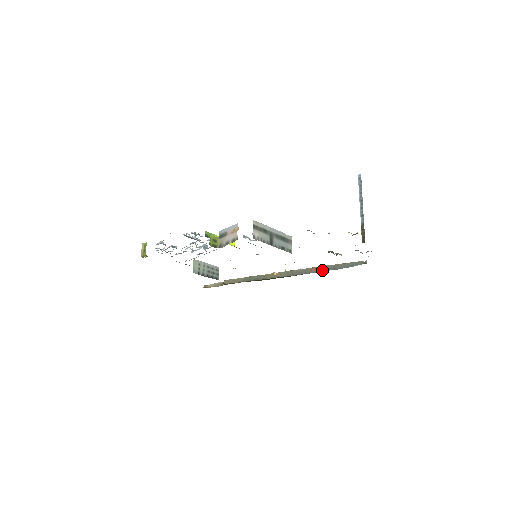
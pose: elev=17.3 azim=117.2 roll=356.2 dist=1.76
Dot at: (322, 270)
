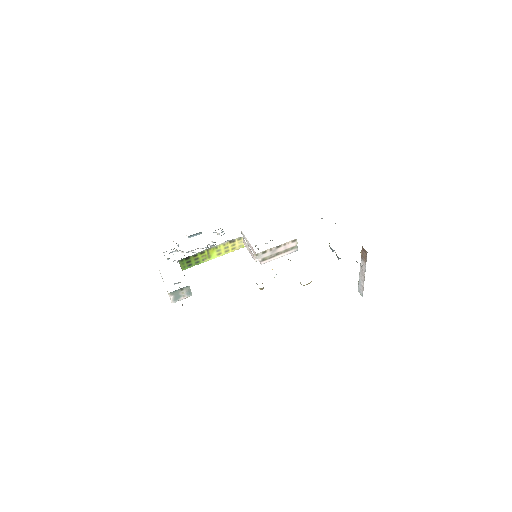
Dot at: occluded
